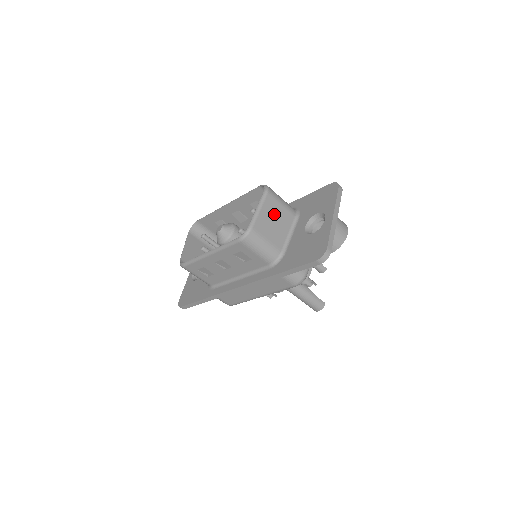
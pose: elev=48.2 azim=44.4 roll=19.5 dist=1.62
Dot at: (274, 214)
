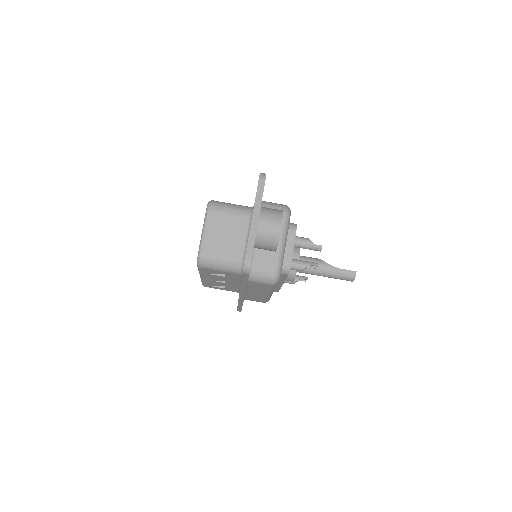
Dot at: (222, 228)
